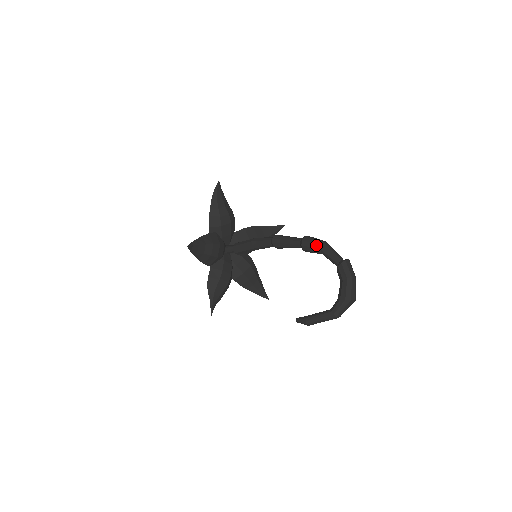
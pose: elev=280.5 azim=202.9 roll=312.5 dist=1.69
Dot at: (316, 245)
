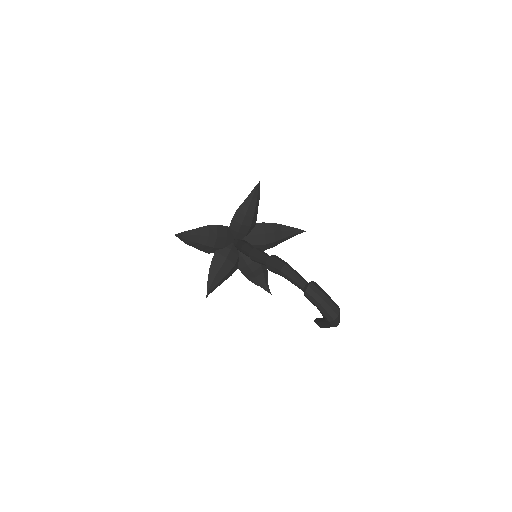
Dot at: (278, 274)
